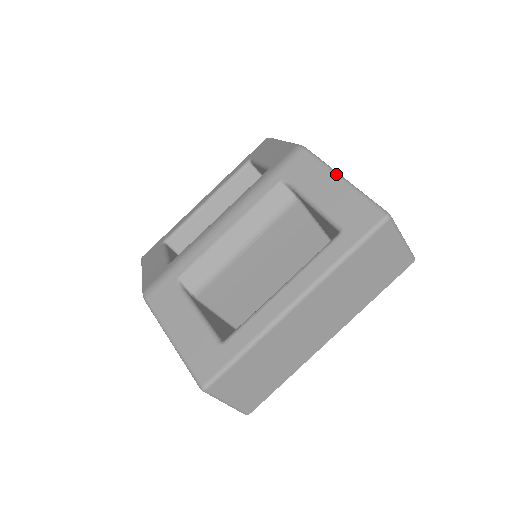
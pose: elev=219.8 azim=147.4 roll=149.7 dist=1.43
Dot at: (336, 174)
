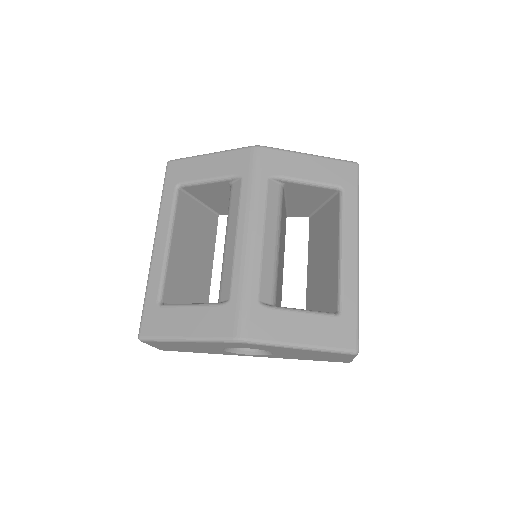
Dot at: (304, 154)
